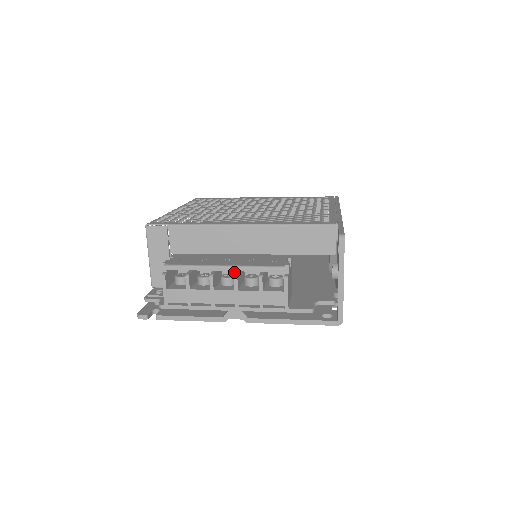
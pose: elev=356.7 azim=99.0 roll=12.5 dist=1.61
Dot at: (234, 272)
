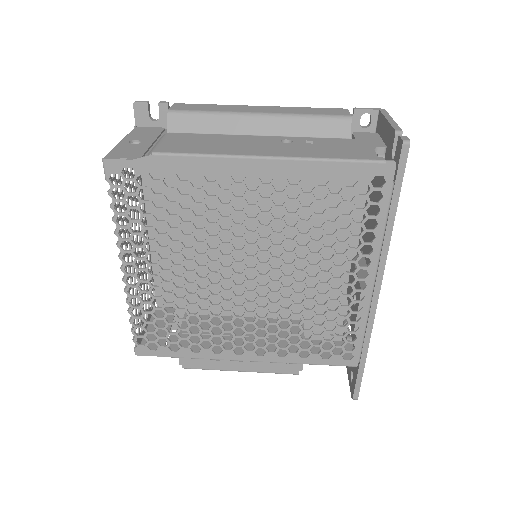
Dot at: occluded
